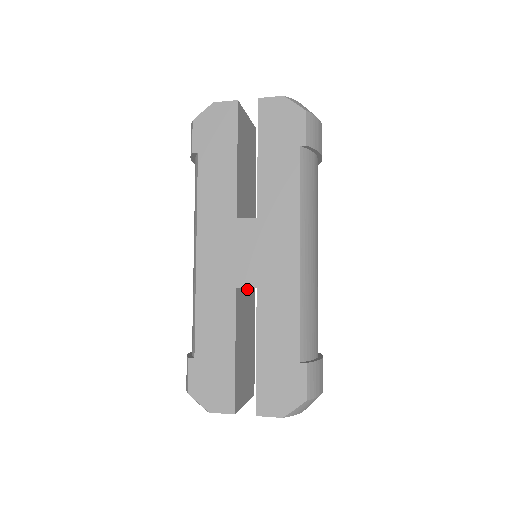
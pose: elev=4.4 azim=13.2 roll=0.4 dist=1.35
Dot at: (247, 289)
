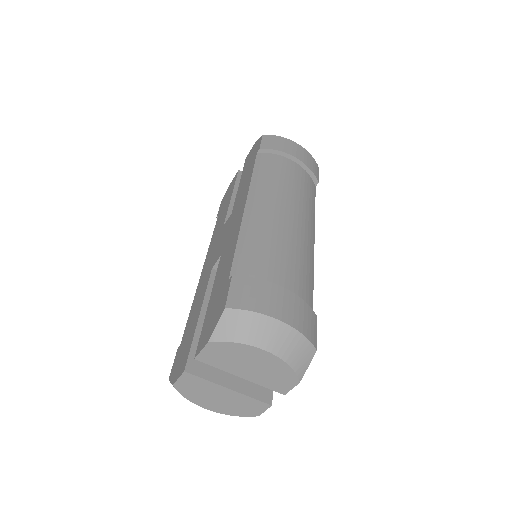
Dot at: occluded
